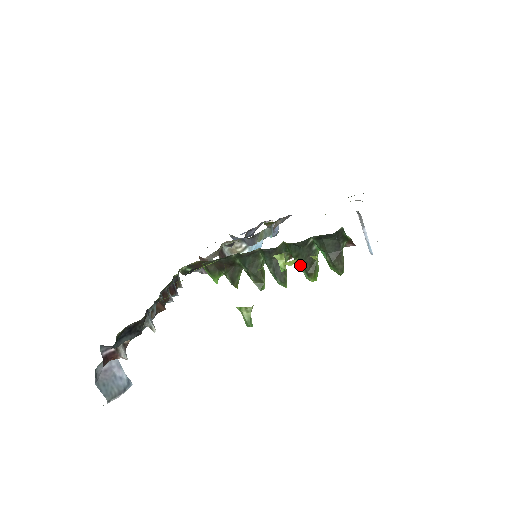
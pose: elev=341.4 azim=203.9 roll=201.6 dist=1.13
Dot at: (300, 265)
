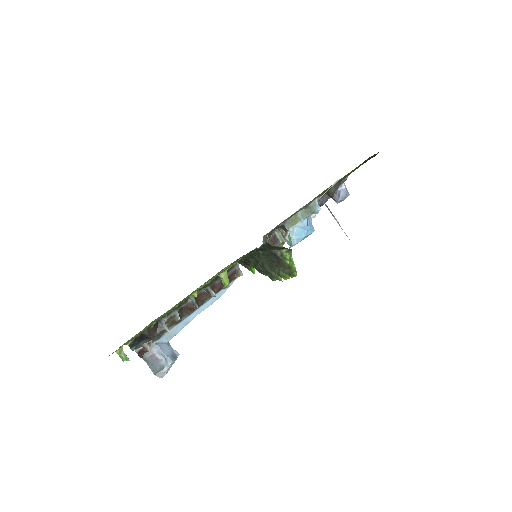
Dot at: (269, 268)
